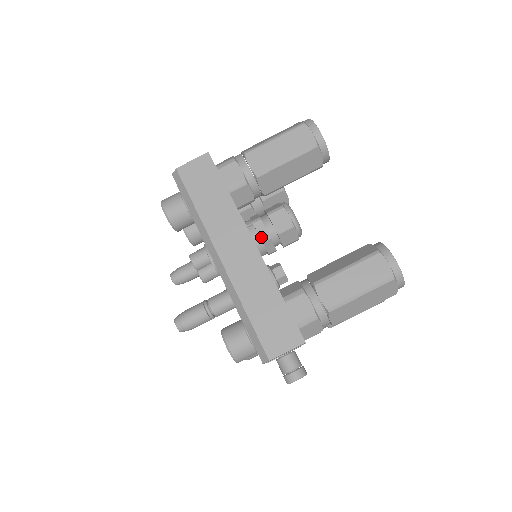
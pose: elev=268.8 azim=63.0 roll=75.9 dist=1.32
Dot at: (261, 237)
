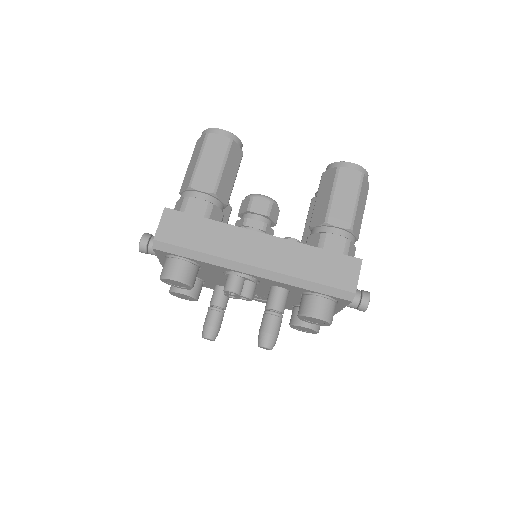
Dot at: (260, 229)
